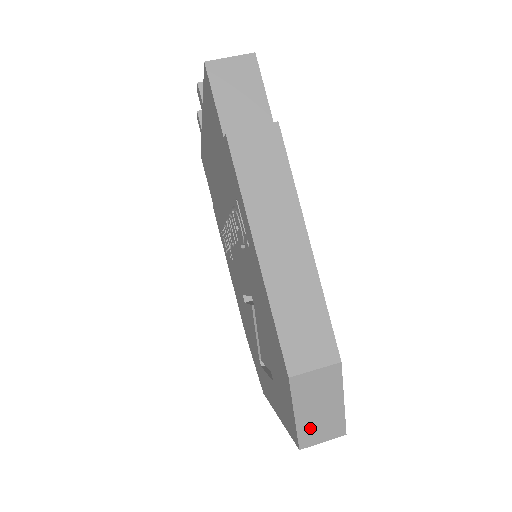
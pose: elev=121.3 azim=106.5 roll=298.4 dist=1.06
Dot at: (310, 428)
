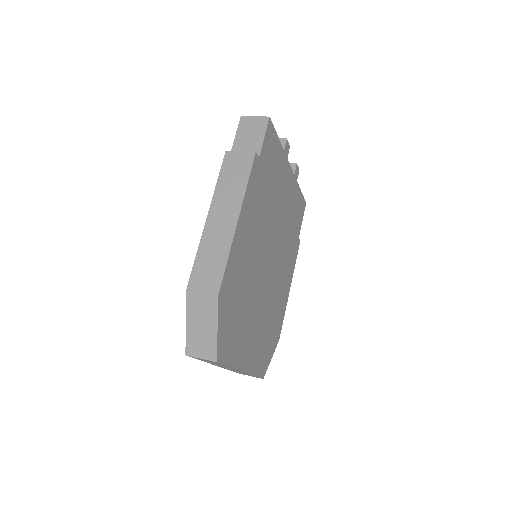
Dot at: (194, 340)
